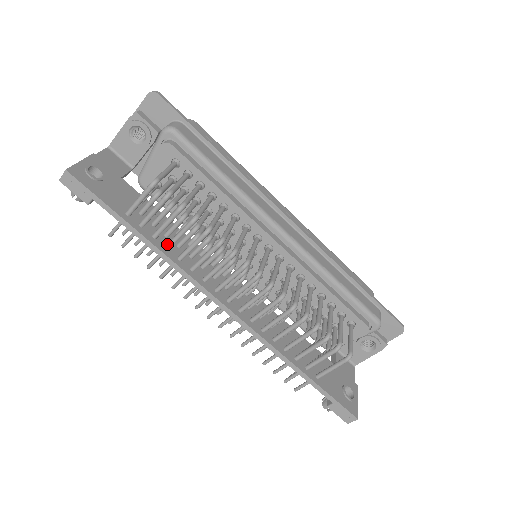
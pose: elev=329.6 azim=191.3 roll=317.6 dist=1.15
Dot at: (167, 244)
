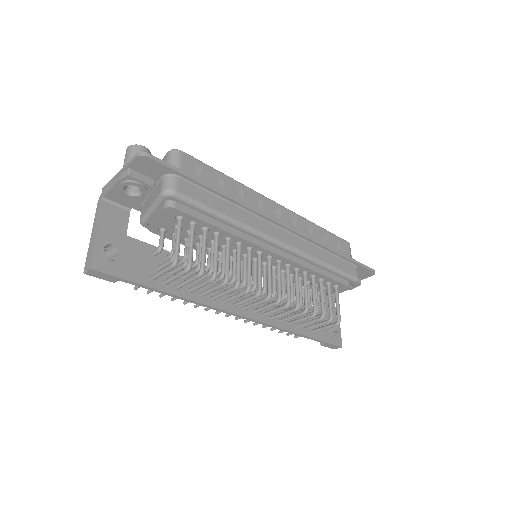
Dot at: (189, 290)
